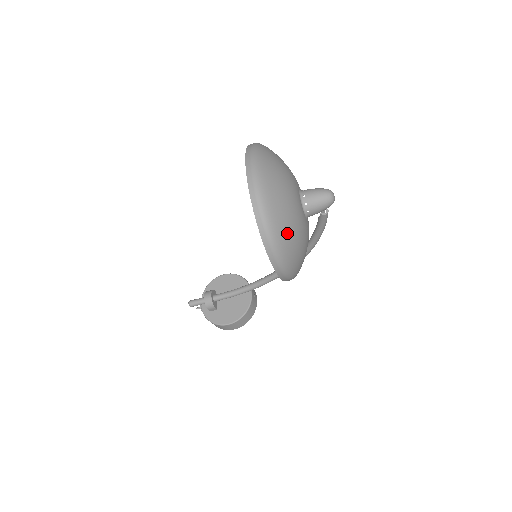
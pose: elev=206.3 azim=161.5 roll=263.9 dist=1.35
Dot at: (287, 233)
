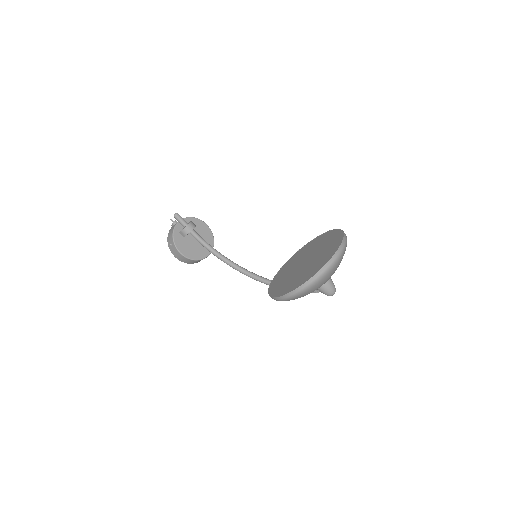
Dot at: (313, 290)
